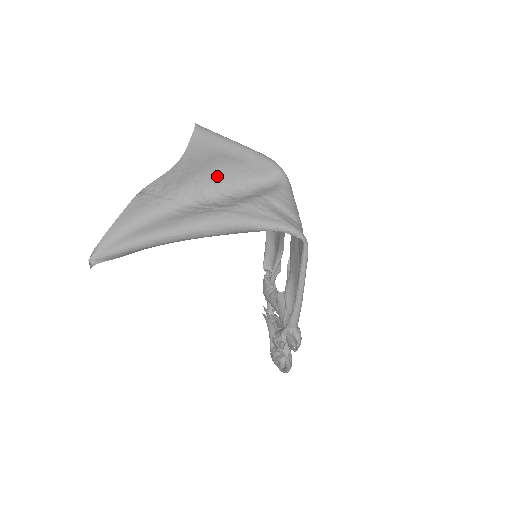
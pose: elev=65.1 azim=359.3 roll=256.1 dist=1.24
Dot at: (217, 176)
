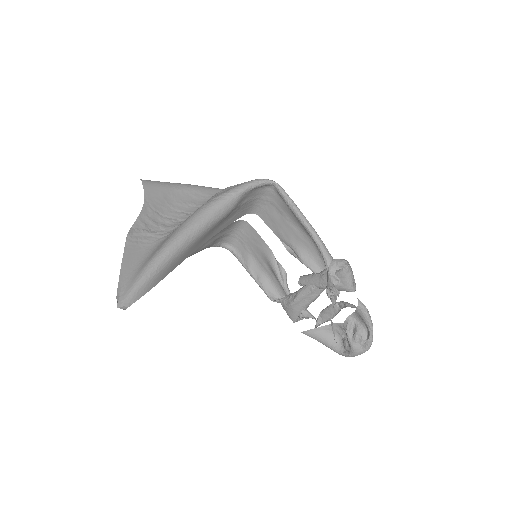
Dot at: (180, 207)
